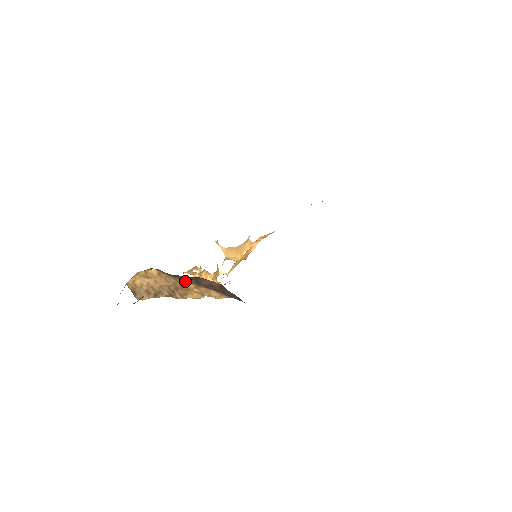
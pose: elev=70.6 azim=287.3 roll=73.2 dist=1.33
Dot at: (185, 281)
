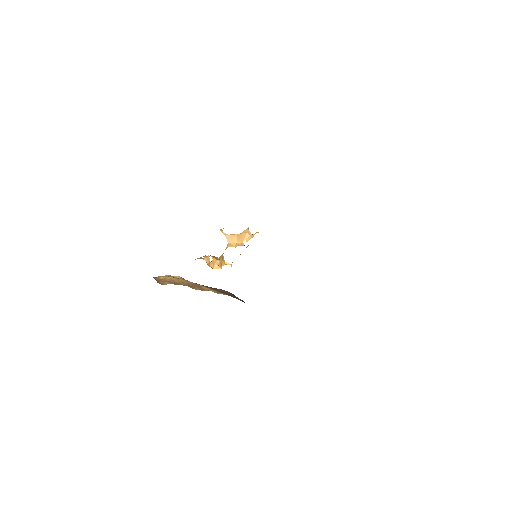
Dot at: (203, 286)
